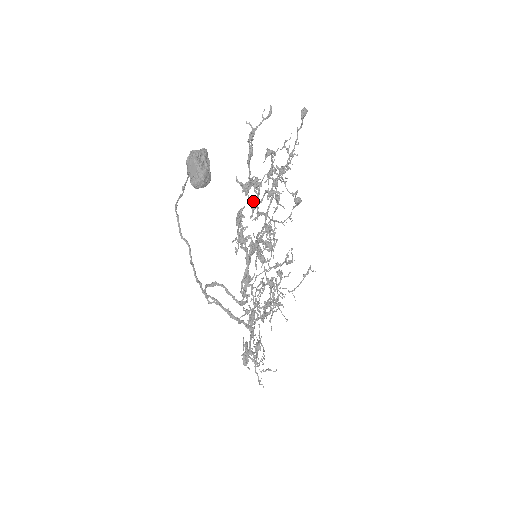
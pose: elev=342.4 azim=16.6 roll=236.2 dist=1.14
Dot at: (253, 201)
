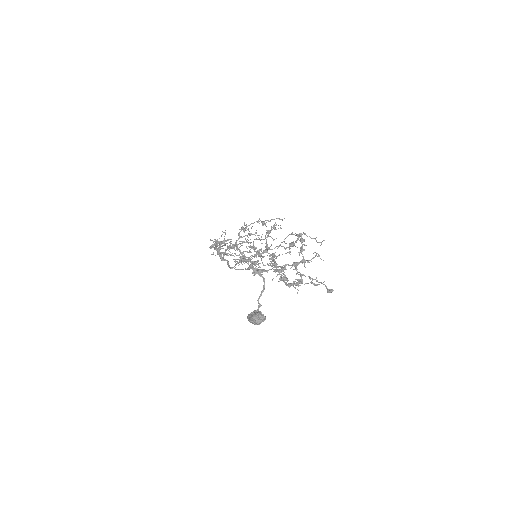
Dot at: (275, 265)
